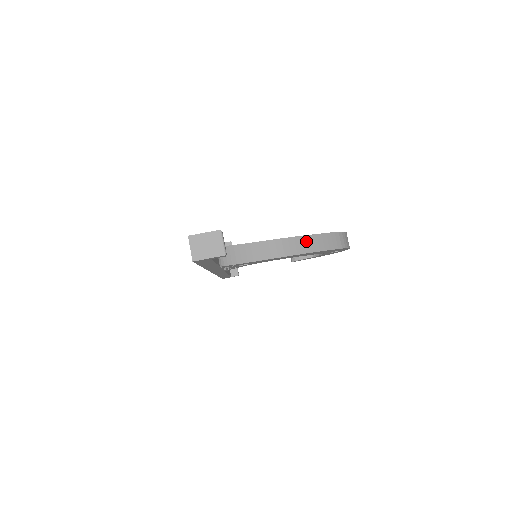
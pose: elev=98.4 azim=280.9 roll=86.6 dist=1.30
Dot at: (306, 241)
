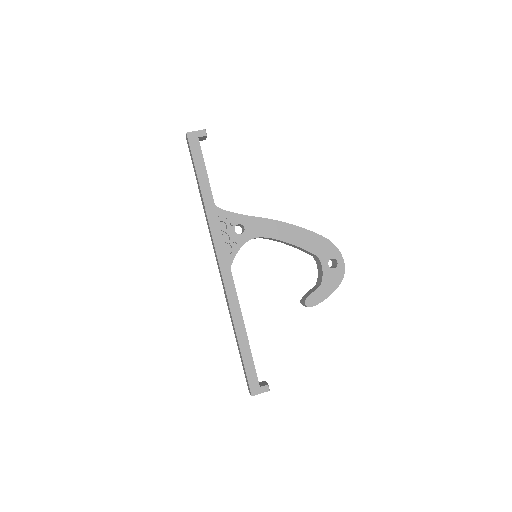
Dot at: occluded
